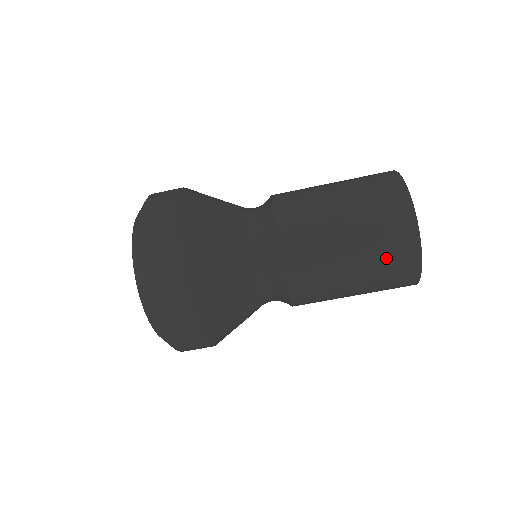
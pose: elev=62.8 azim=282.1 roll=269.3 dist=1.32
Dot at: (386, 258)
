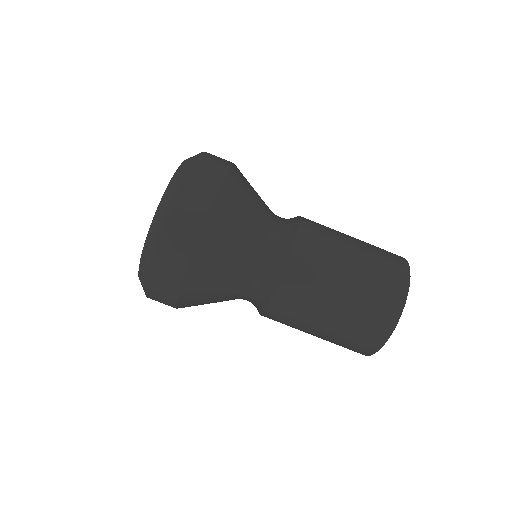
Dot at: (382, 257)
